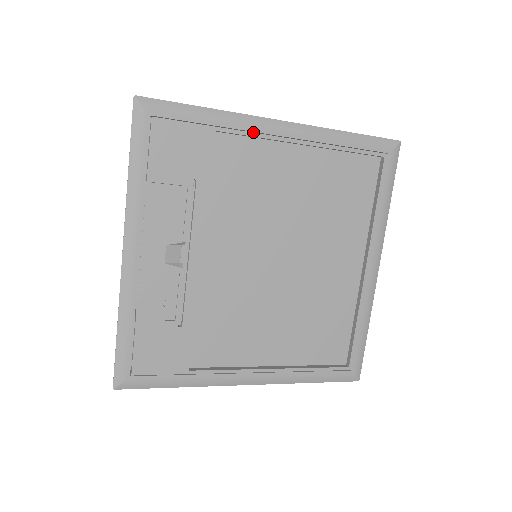
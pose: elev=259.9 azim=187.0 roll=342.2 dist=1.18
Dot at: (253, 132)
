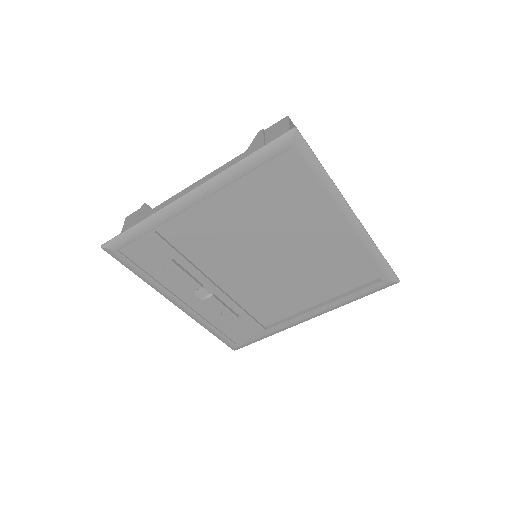
Dot at: (178, 211)
